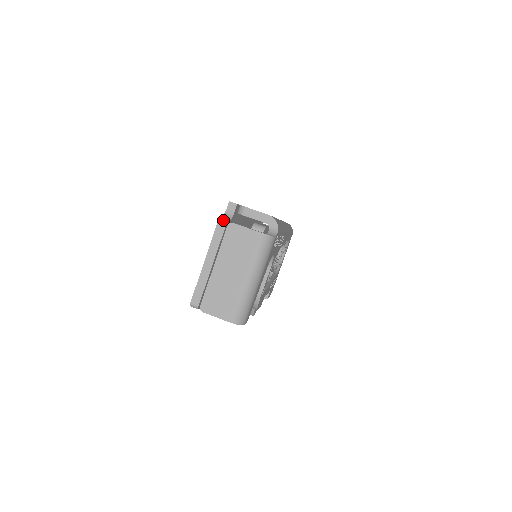
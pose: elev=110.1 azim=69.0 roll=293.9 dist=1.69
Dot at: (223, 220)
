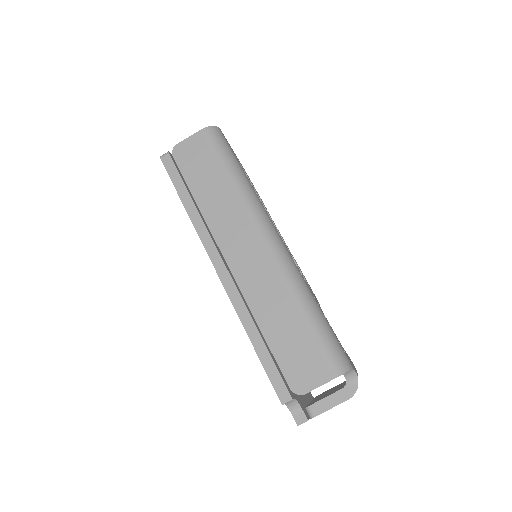
Dot at: occluded
